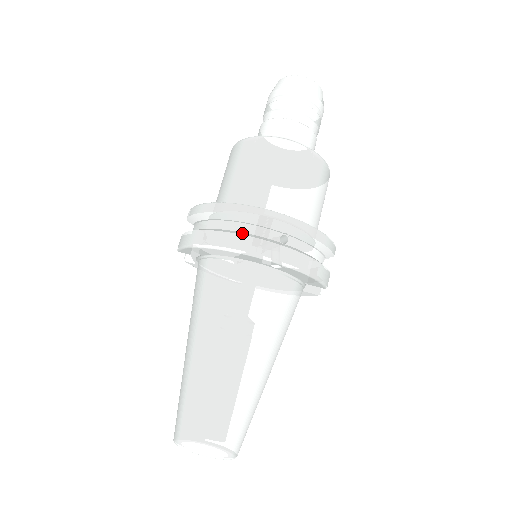
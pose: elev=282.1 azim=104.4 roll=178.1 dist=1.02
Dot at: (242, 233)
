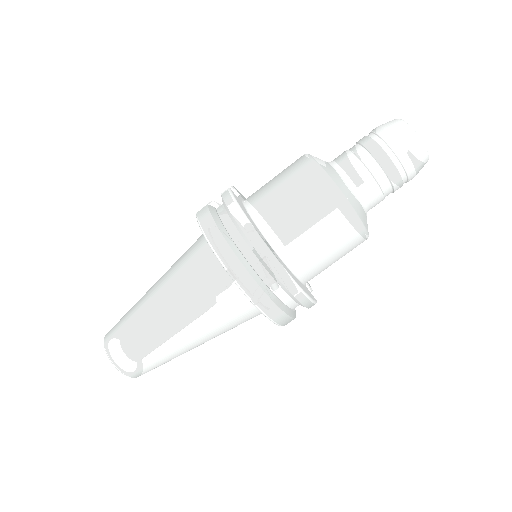
Dot at: (246, 263)
